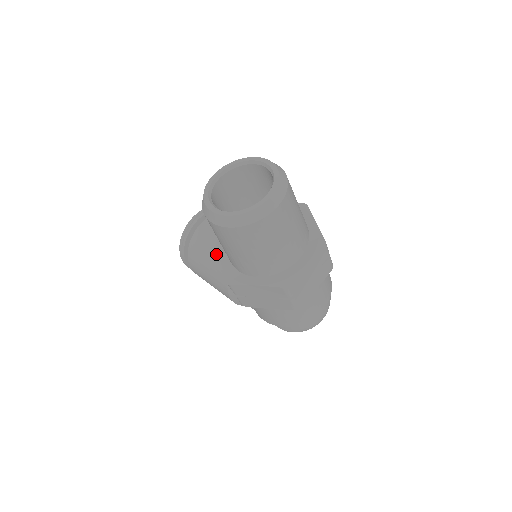
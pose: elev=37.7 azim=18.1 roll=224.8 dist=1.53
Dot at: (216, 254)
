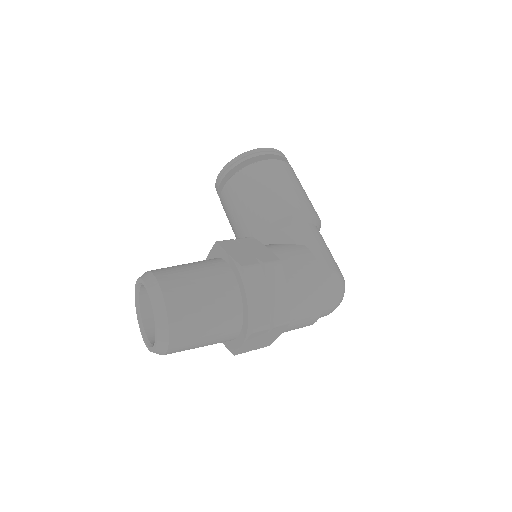
Dot at: (235, 236)
